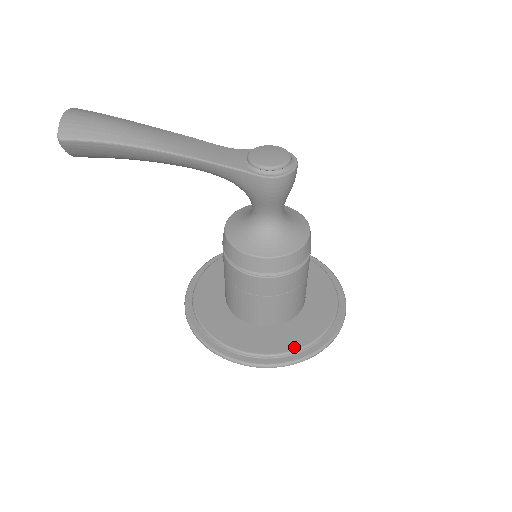
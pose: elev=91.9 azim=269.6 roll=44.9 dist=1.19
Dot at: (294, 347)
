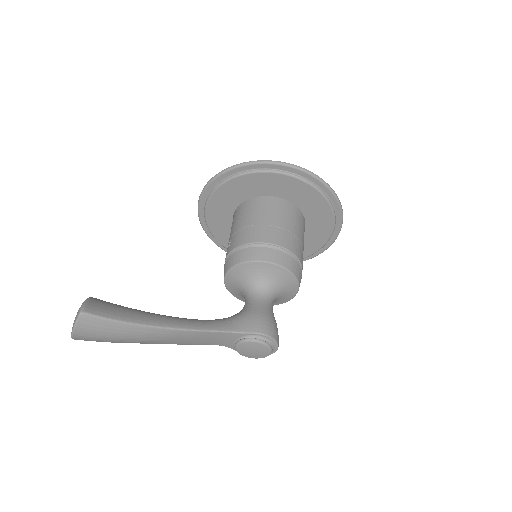
Dot at: occluded
